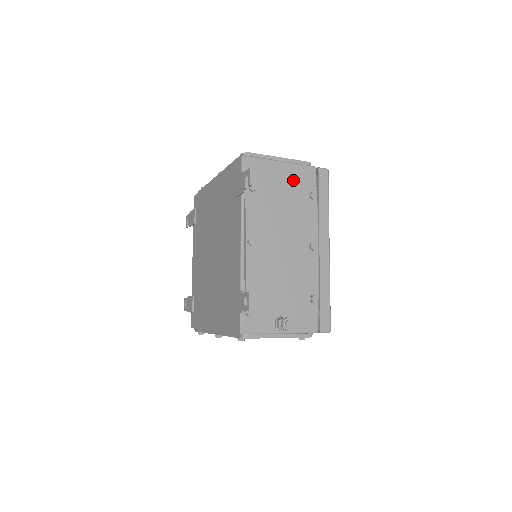
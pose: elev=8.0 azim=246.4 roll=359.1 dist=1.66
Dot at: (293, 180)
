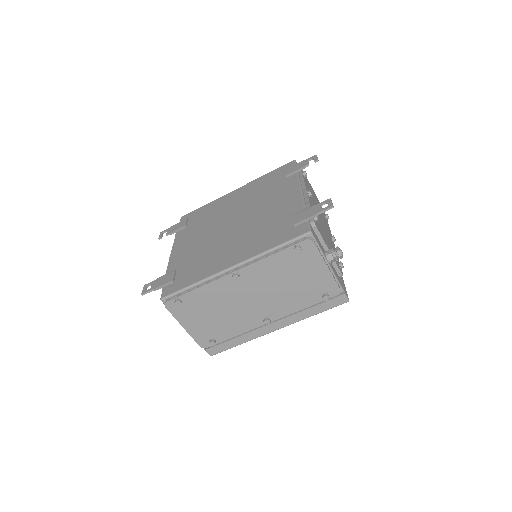
Dot at: (317, 199)
